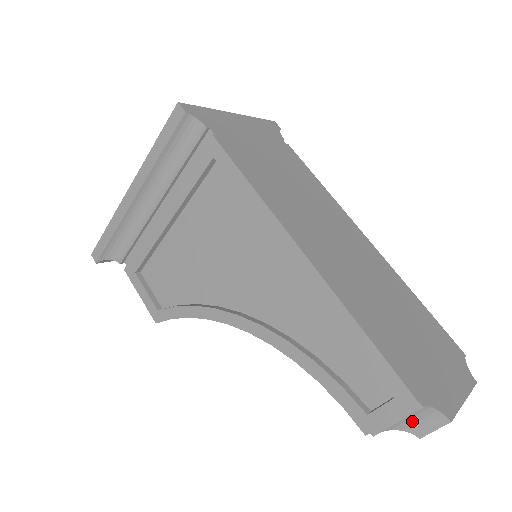
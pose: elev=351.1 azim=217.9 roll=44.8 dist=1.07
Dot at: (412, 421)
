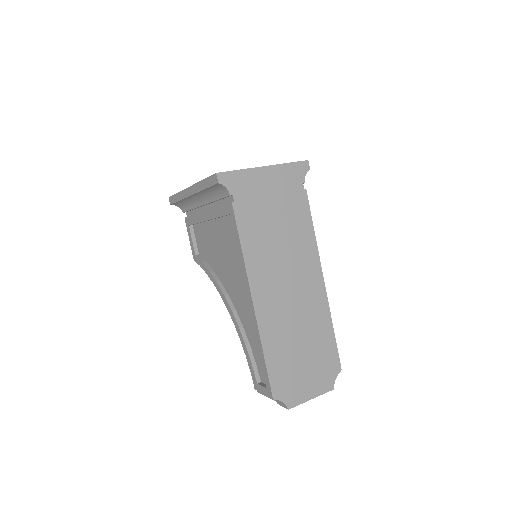
Dot at: occluded
